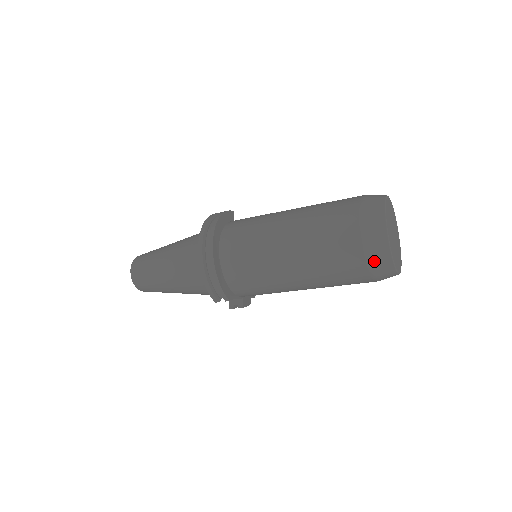
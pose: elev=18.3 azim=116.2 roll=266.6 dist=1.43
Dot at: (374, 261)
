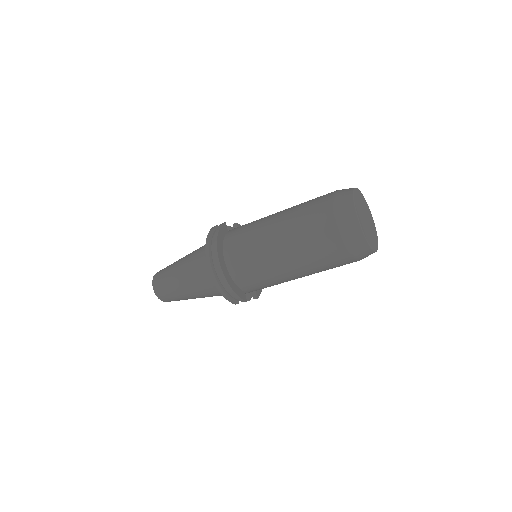
Dot at: (356, 252)
